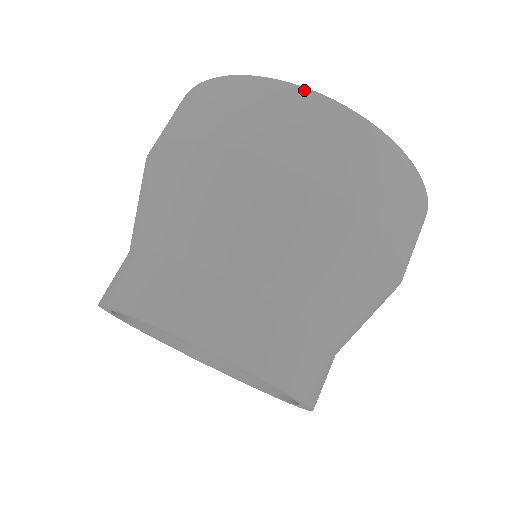
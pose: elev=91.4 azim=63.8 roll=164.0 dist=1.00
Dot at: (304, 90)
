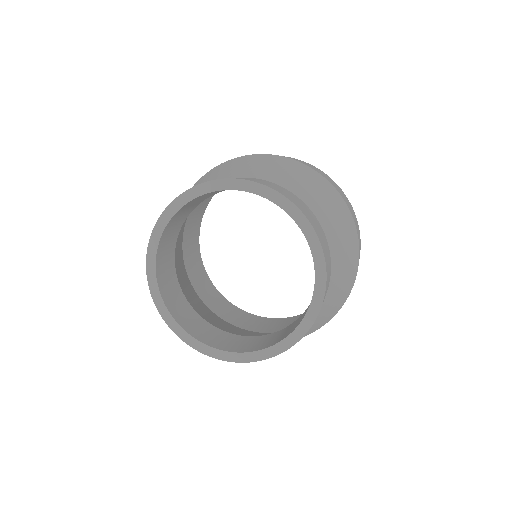
Dot at: occluded
